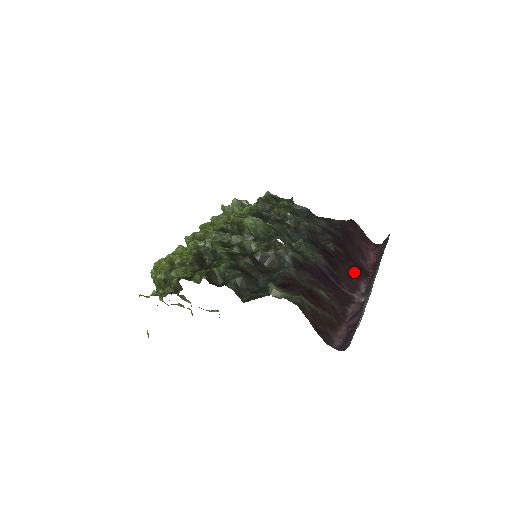
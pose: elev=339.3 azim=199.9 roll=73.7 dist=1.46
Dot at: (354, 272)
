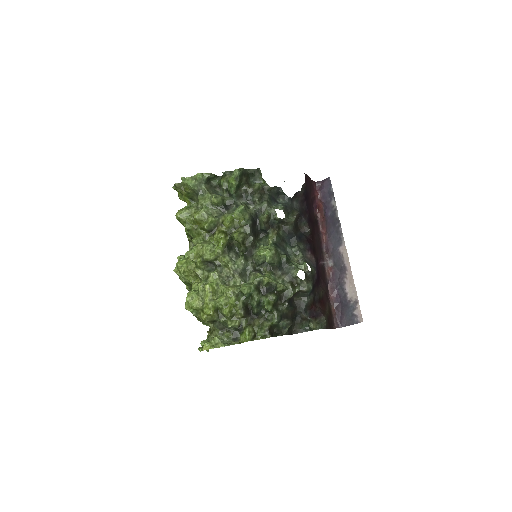
Dot at: (318, 236)
